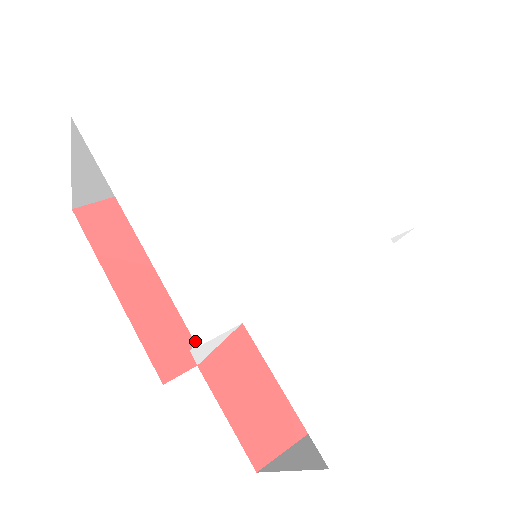
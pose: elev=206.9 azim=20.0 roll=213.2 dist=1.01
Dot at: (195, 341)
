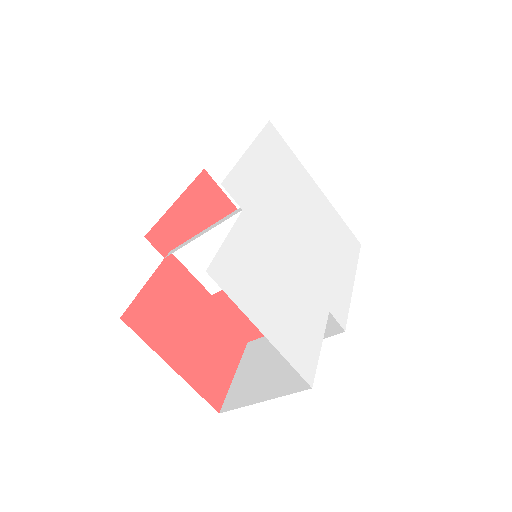
Dot at: (222, 182)
